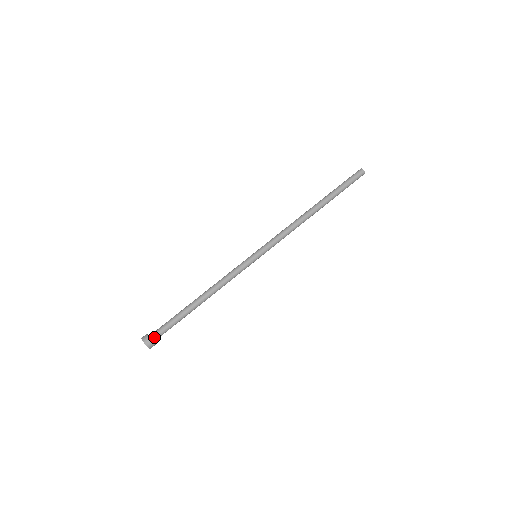
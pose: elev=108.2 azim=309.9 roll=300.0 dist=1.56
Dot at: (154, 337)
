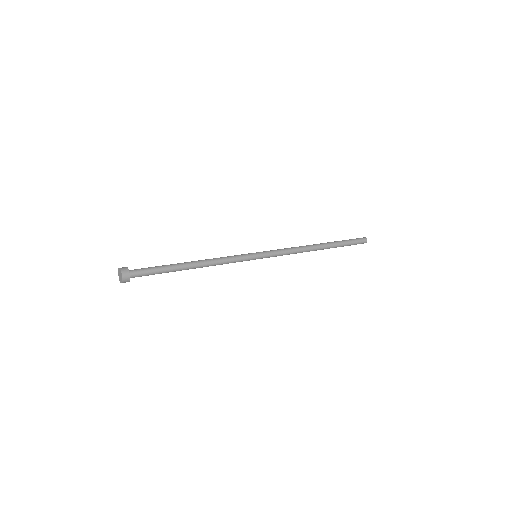
Dot at: (131, 270)
